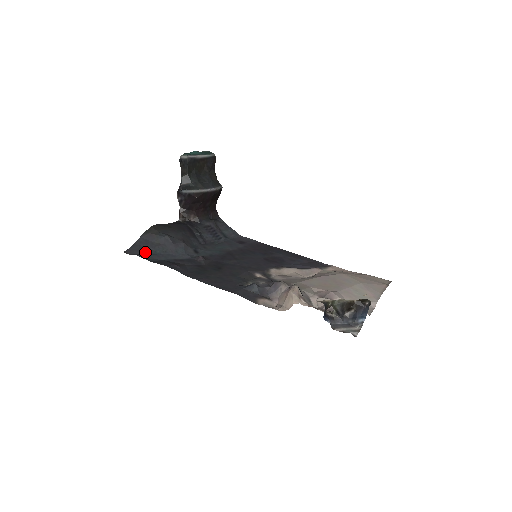
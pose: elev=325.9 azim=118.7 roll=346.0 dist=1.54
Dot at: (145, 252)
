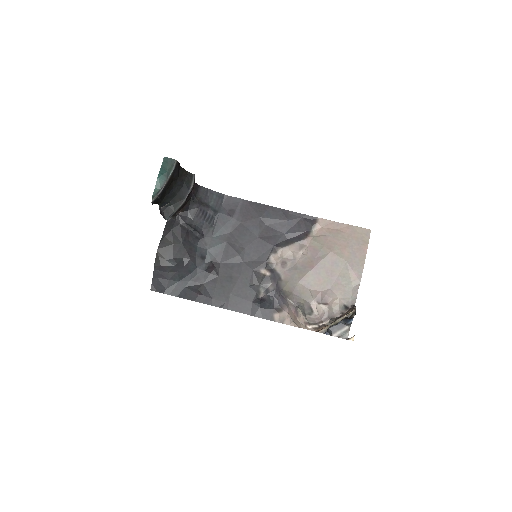
Dot at: (168, 286)
